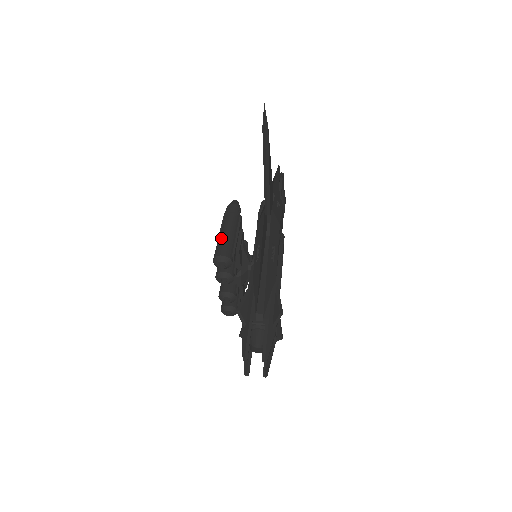
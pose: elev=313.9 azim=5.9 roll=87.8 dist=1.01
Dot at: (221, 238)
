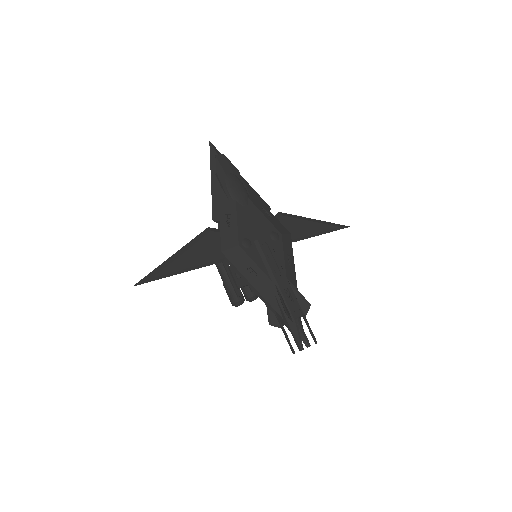
Dot at: occluded
